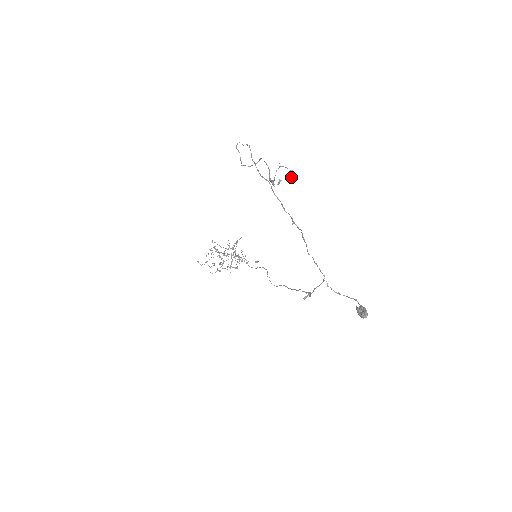
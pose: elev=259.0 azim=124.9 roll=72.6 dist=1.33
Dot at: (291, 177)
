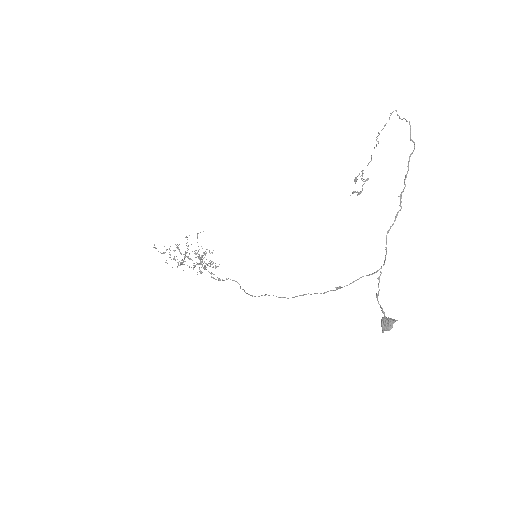
Dot at: (361, 191)
